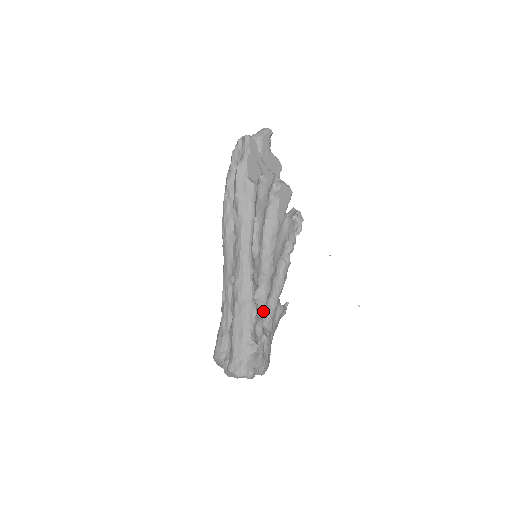
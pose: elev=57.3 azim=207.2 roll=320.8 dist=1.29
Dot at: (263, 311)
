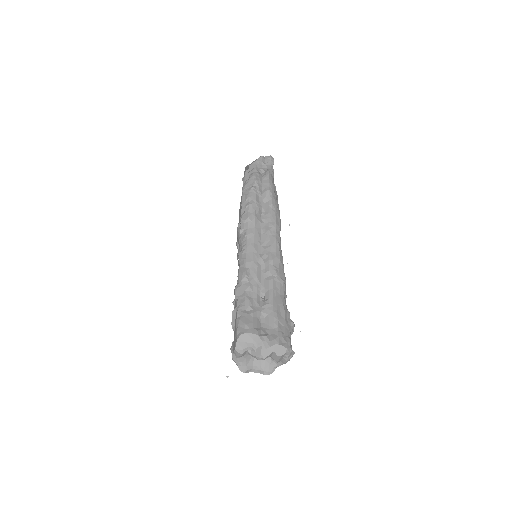
Dot at: occluded
